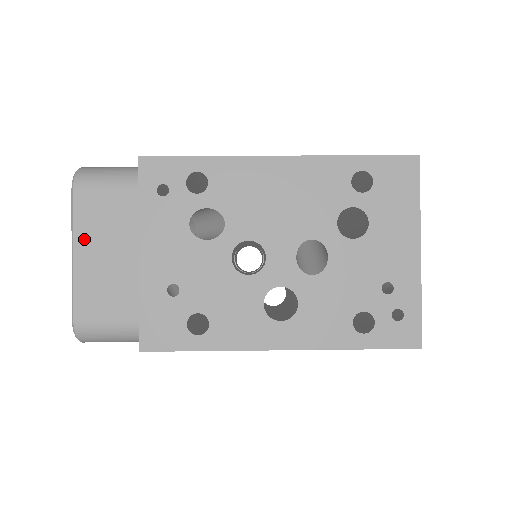
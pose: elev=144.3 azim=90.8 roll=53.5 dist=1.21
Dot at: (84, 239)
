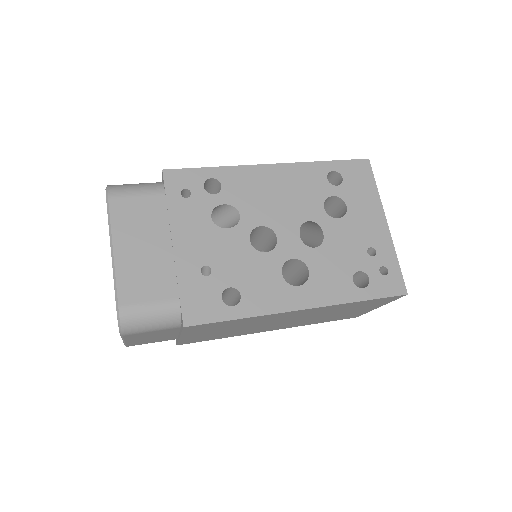
Dot at: (122, 237)
